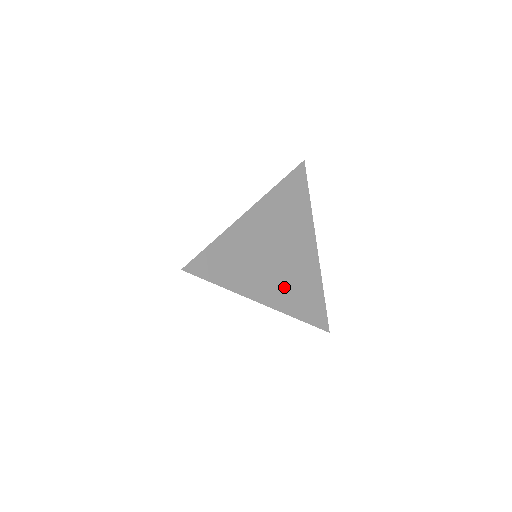
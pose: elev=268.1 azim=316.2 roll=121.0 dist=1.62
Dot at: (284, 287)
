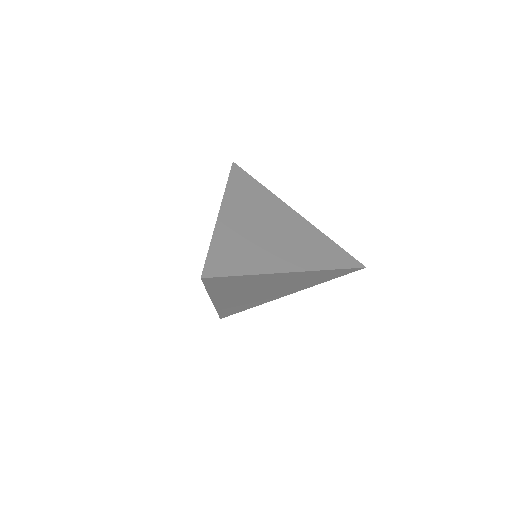
Dot at: (298, 252)
